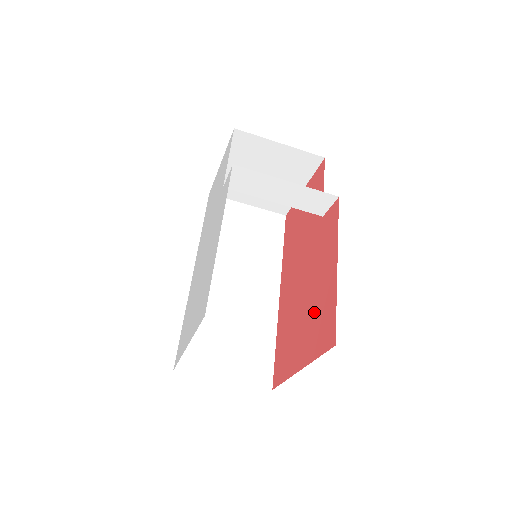
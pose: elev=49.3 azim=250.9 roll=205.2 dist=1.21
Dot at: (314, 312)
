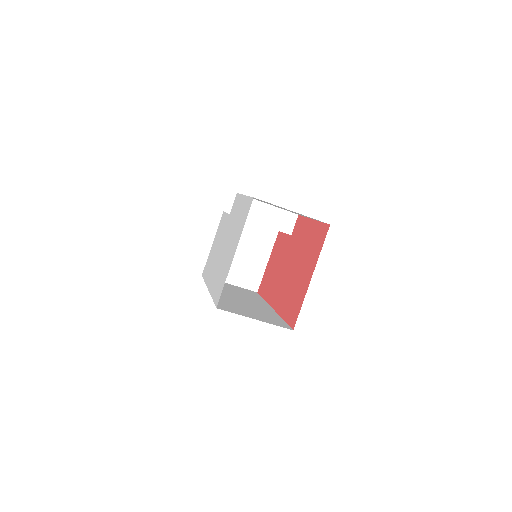
Dot at: (308, 251)
